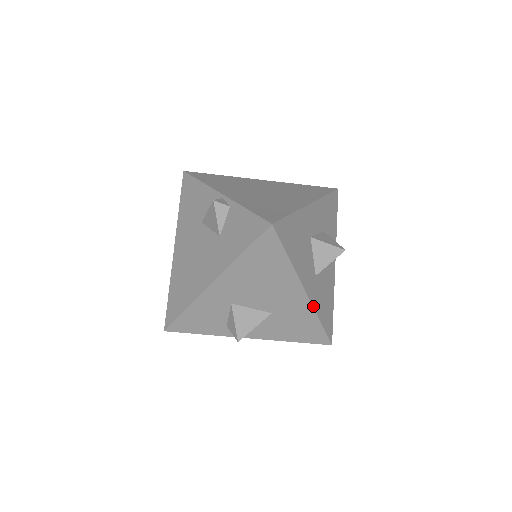
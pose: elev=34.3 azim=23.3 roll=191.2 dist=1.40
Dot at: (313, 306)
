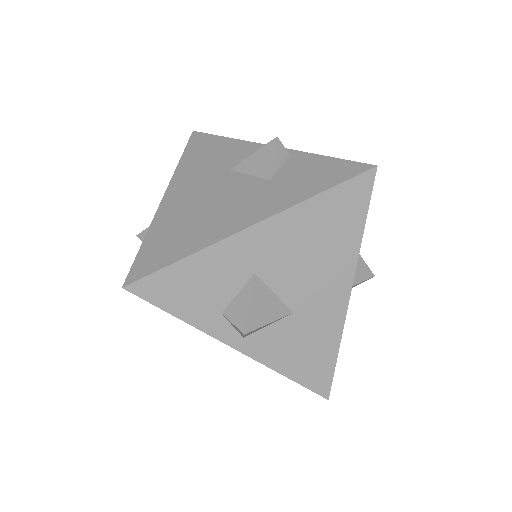
Dot at: (344, 321)
